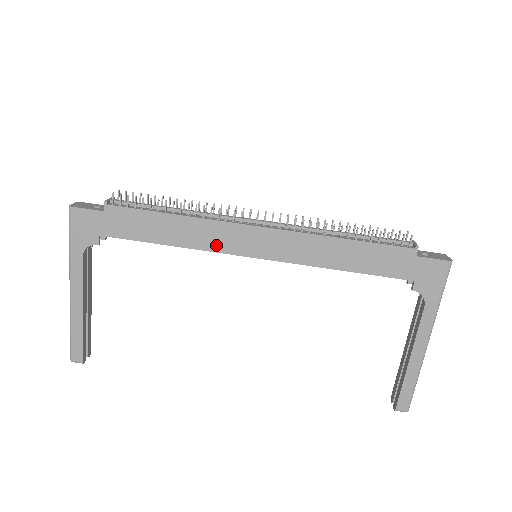
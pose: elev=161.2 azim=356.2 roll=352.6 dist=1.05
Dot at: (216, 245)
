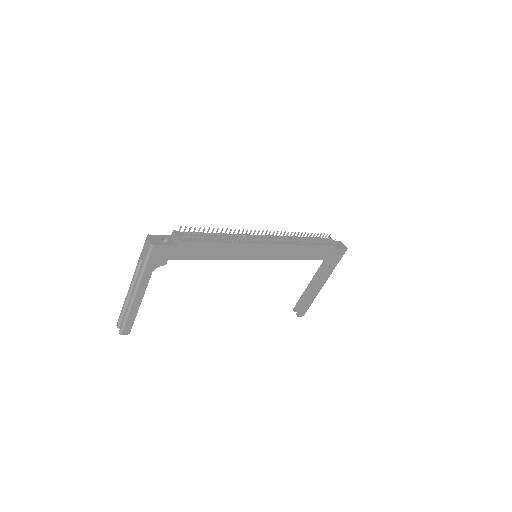
Dot at: (240, 256)
